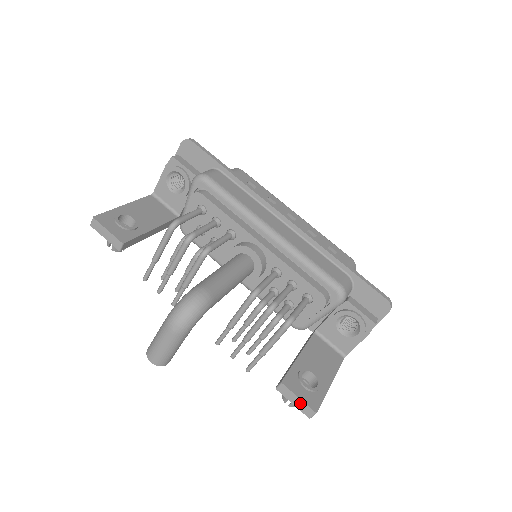
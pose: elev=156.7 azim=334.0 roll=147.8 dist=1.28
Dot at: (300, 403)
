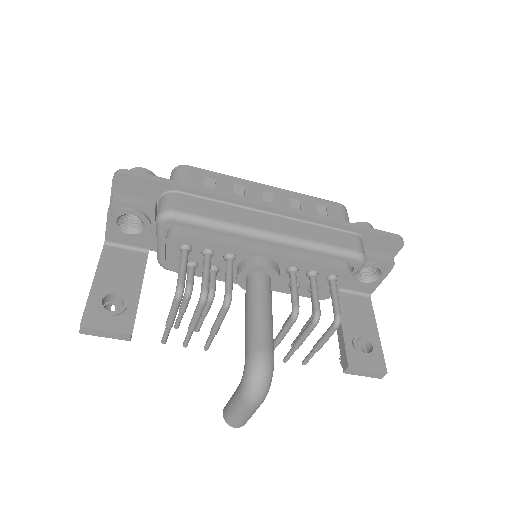
Dot at: (370, 374)
